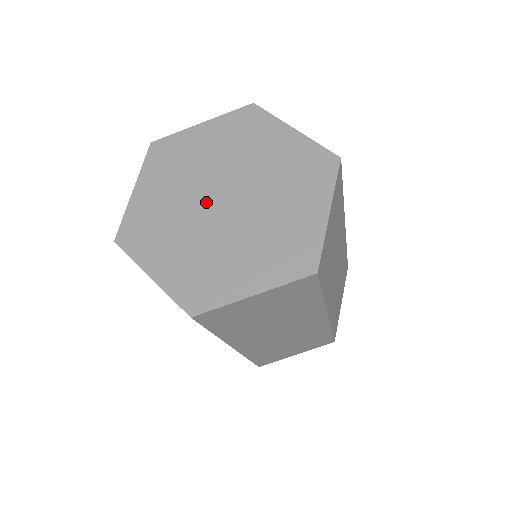
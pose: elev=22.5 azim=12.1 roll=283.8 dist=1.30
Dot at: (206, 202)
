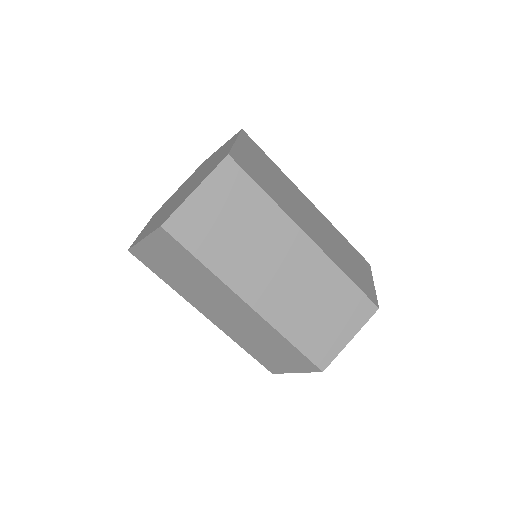
Dot at: (176, 198)
